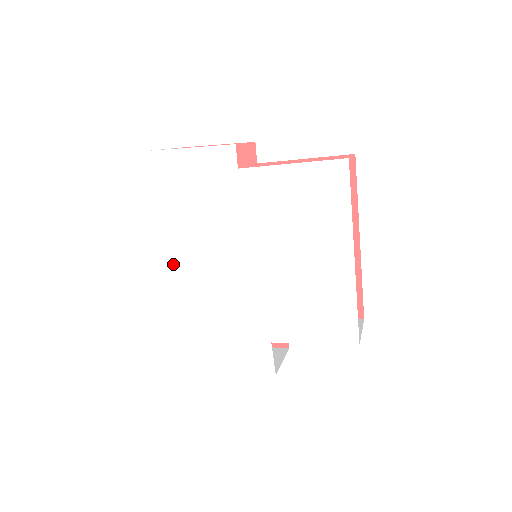
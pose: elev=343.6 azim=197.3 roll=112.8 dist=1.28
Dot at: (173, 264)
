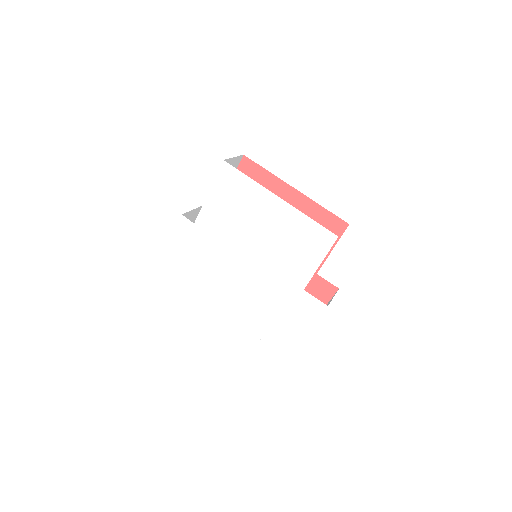
Dot at: (222, 305)
